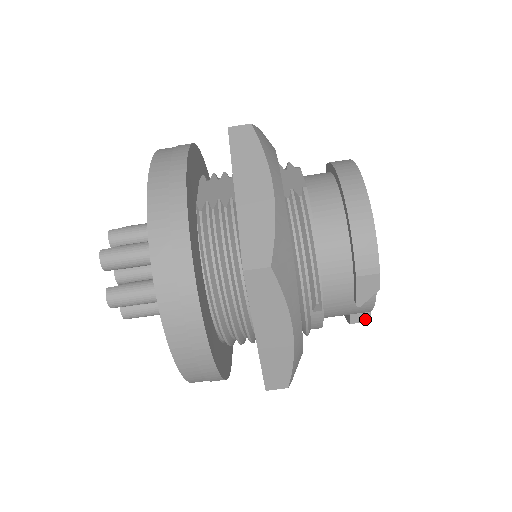
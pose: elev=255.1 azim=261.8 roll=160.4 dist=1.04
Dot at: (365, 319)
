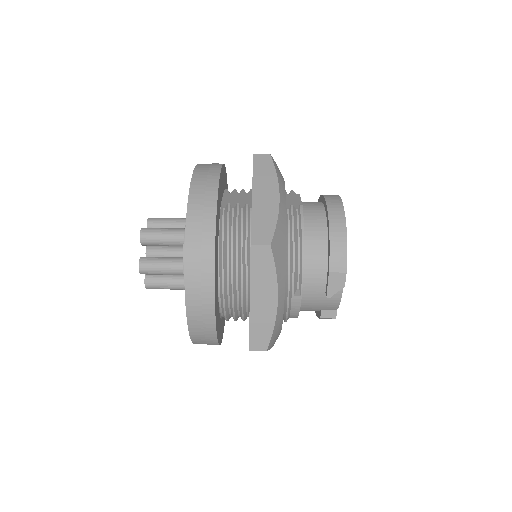
Dot at: (332, 316)
